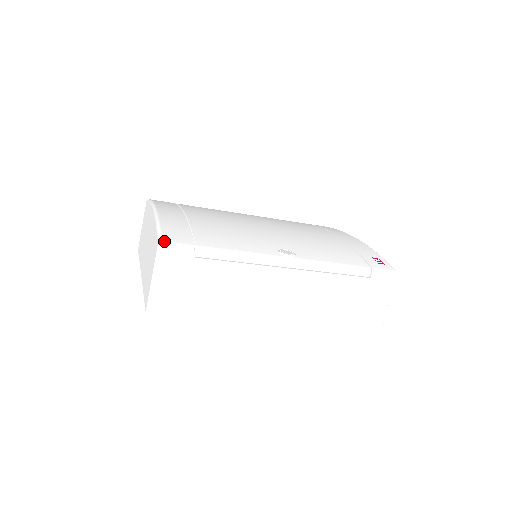
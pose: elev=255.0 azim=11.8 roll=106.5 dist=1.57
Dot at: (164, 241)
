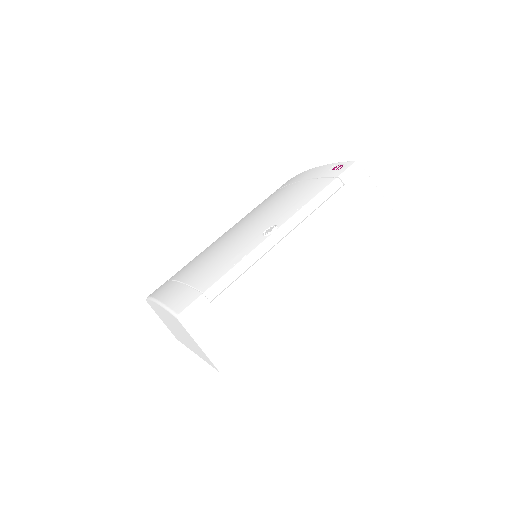
Dot at: (179, 313)
